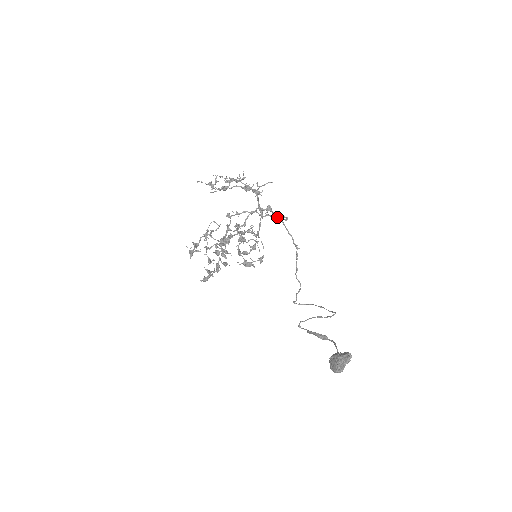
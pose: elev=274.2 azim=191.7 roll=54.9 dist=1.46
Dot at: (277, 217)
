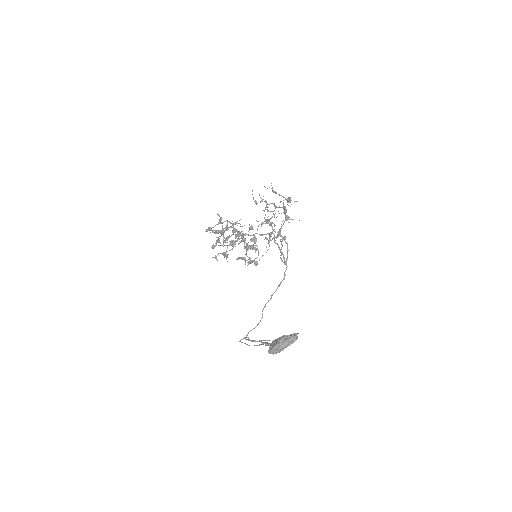
Dot at: occluded
